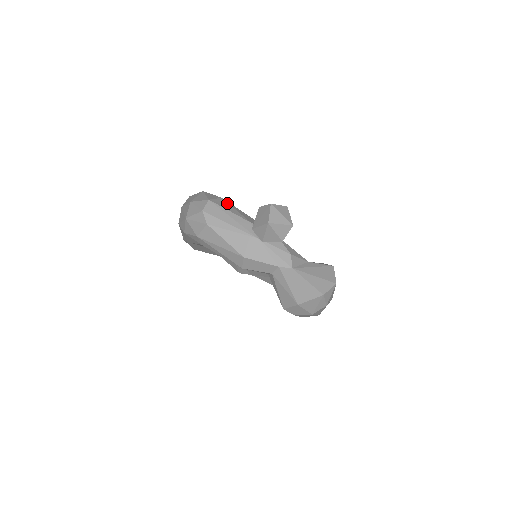
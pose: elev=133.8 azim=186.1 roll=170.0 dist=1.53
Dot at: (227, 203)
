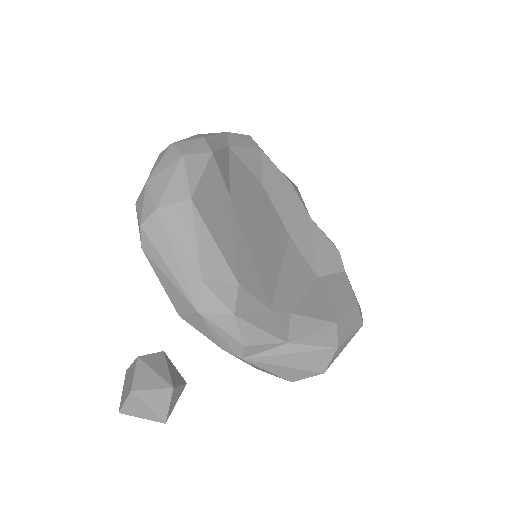
Dot at: (190, 217)
